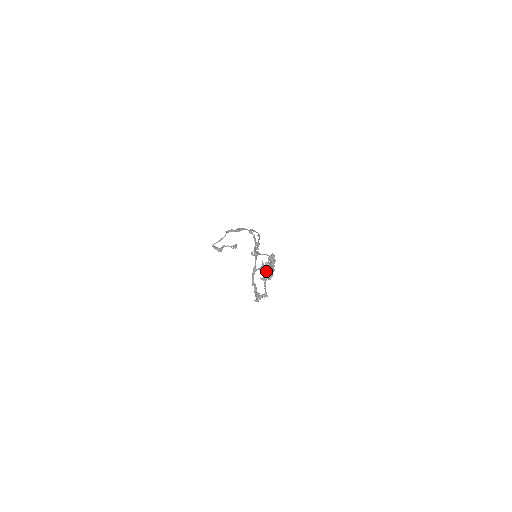
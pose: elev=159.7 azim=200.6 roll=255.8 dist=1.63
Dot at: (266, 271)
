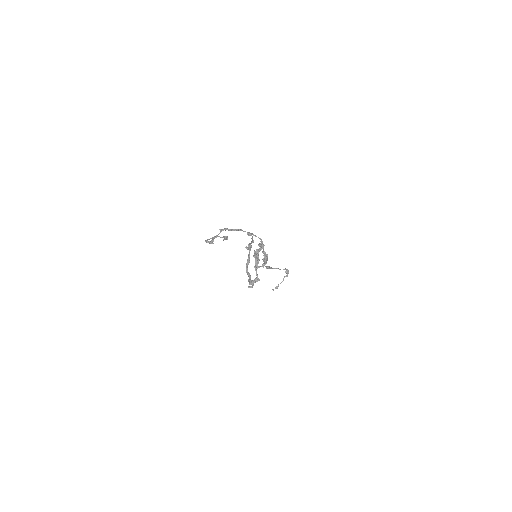
Dot at: (258, 258)
